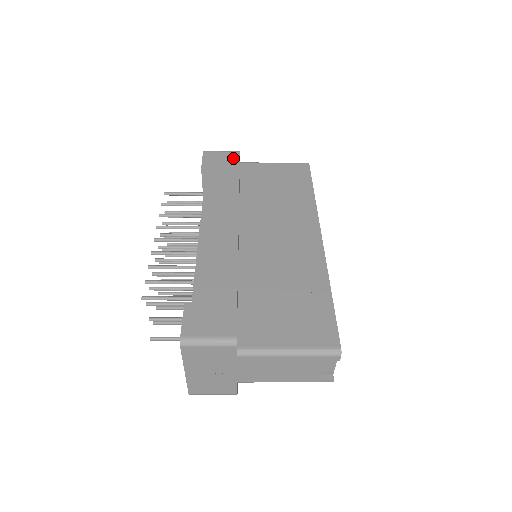
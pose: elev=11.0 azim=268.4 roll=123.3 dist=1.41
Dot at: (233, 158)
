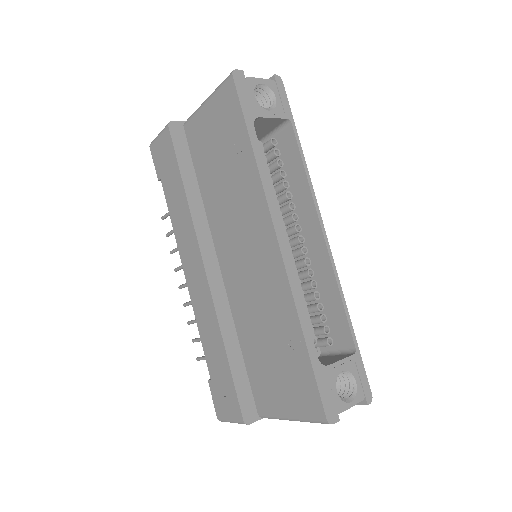
Dot at: (168, 144)
